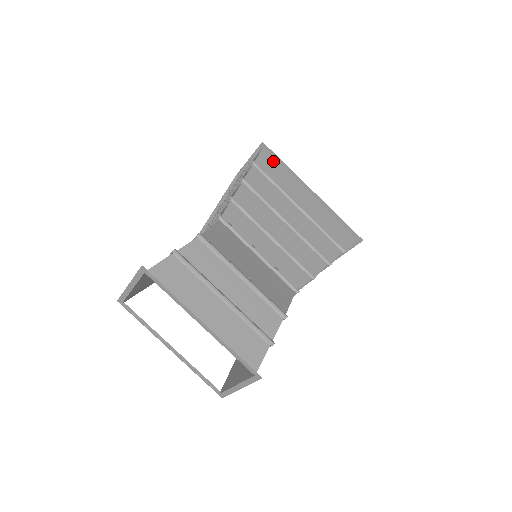
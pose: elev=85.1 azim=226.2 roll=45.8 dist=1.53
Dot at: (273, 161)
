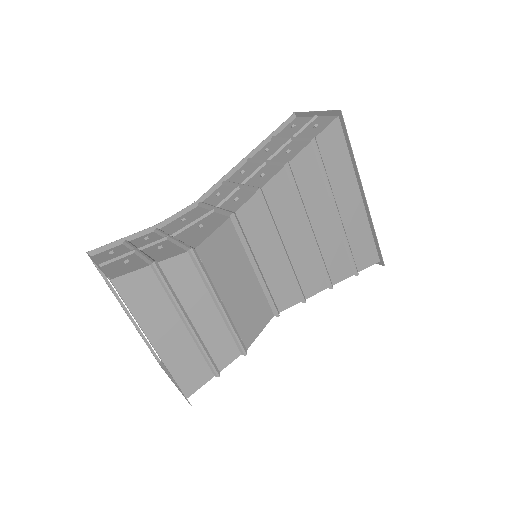
Dot at: (340, 139)
